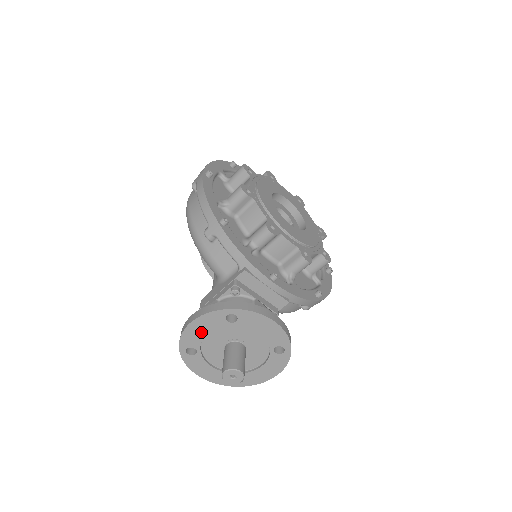
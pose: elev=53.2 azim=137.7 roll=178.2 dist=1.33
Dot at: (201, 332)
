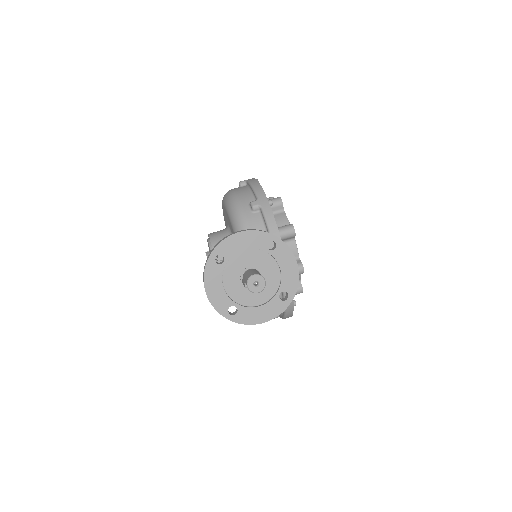
Dot at: (241, 245)
